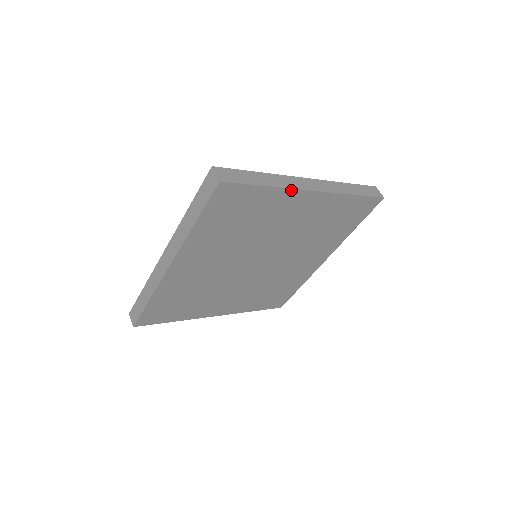
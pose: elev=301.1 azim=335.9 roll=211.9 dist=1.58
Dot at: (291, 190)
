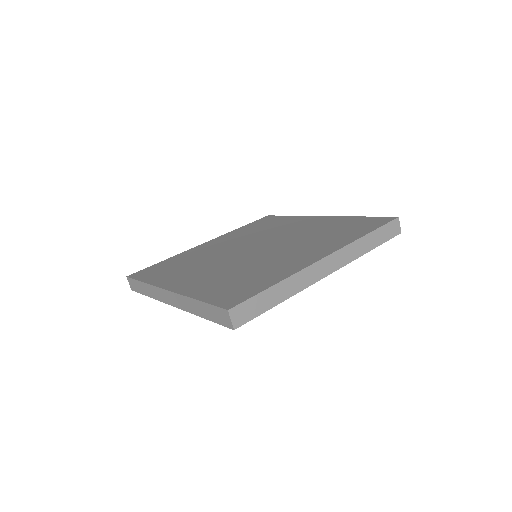
Dot at: (304, 287)
